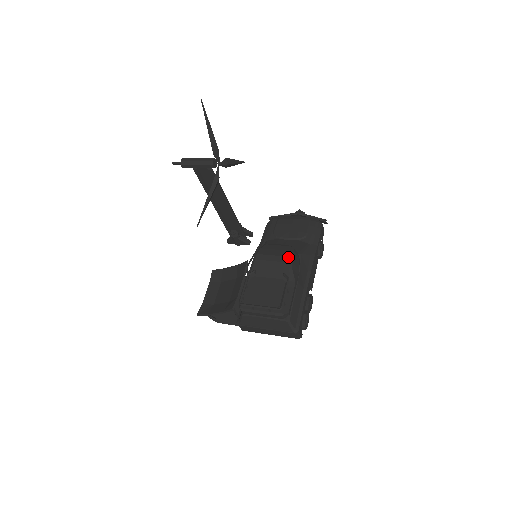
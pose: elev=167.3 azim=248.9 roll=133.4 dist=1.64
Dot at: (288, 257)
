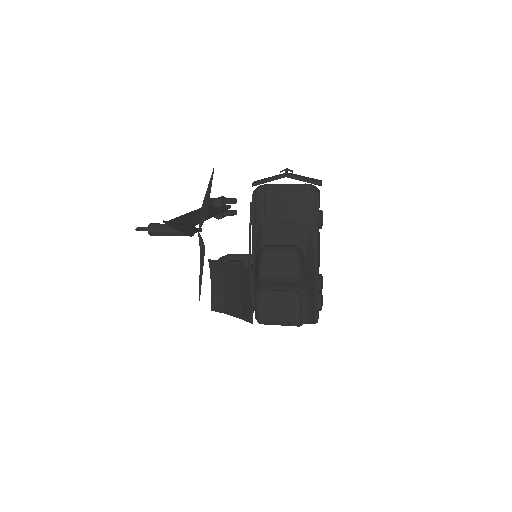
Dot at: (296, 271)
